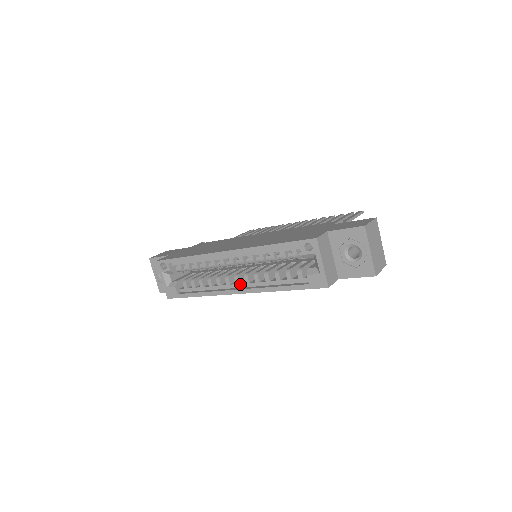
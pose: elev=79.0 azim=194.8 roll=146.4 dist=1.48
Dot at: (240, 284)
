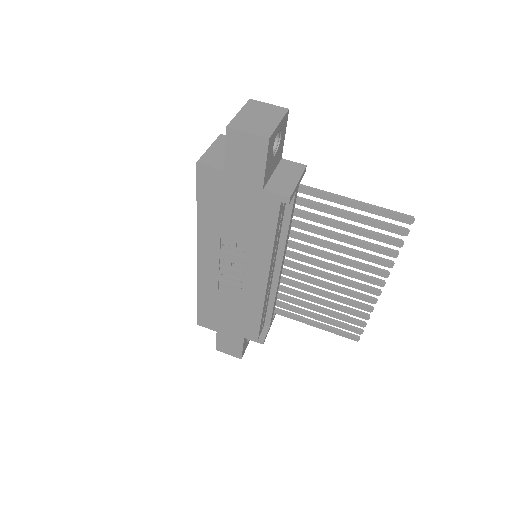
Dot at: occluded
